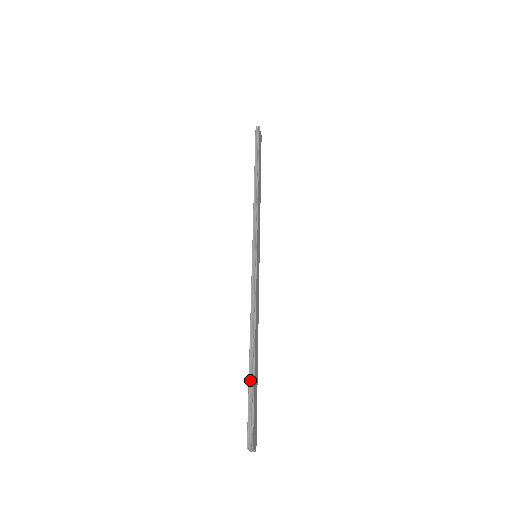
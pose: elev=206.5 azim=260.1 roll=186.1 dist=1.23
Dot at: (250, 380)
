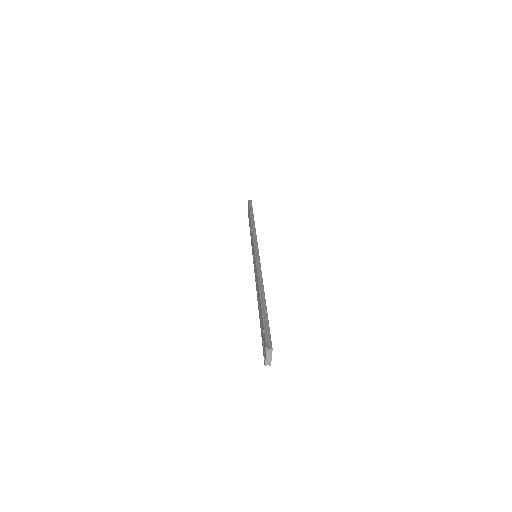
Dot at: (263, 311)
